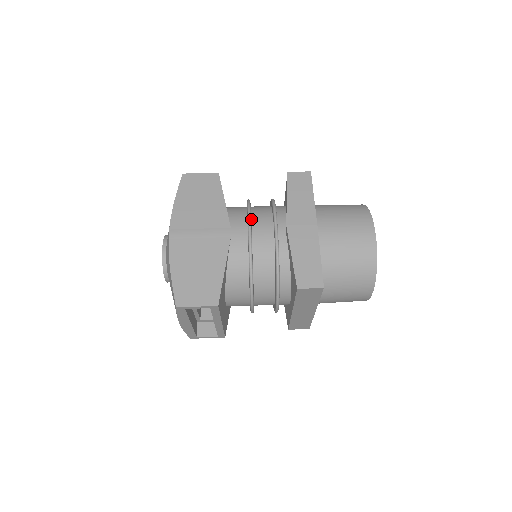
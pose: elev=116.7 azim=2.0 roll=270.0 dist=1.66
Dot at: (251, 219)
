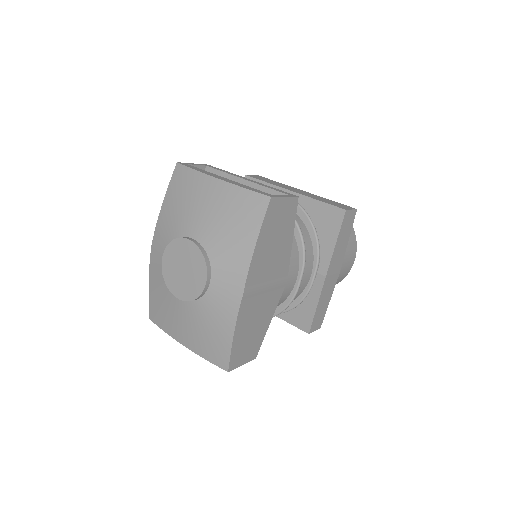
Dot at: (302, 261)
